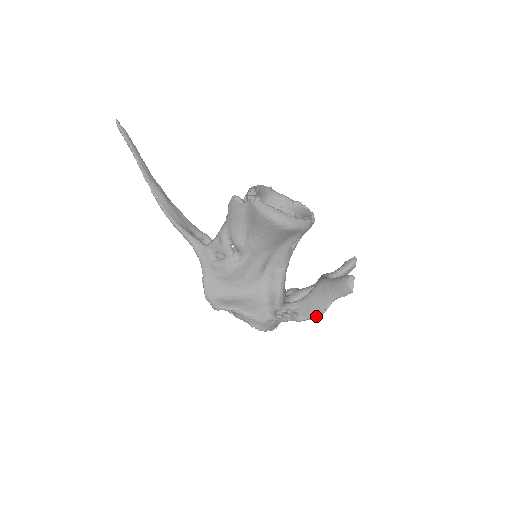
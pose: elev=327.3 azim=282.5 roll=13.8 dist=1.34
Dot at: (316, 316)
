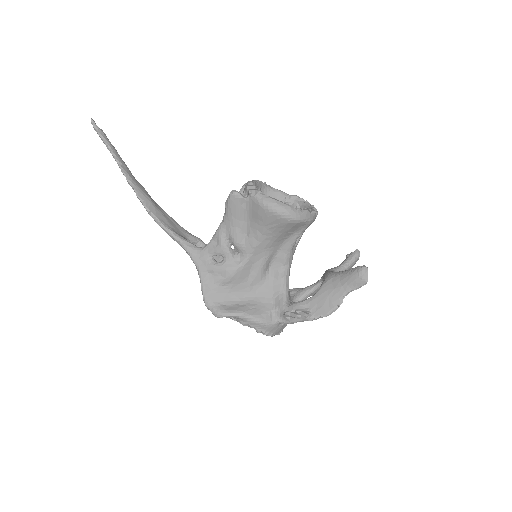
Dot at: (329, 313)
